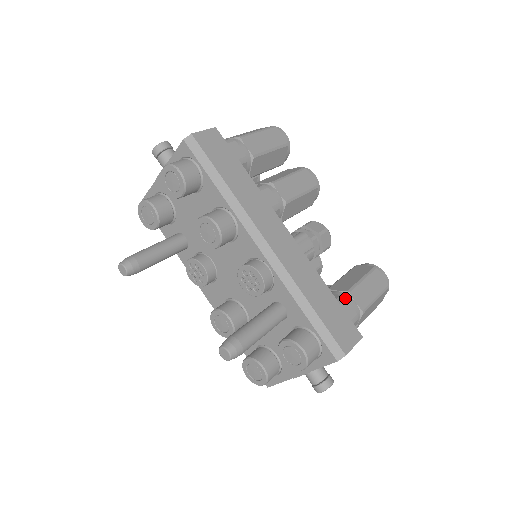
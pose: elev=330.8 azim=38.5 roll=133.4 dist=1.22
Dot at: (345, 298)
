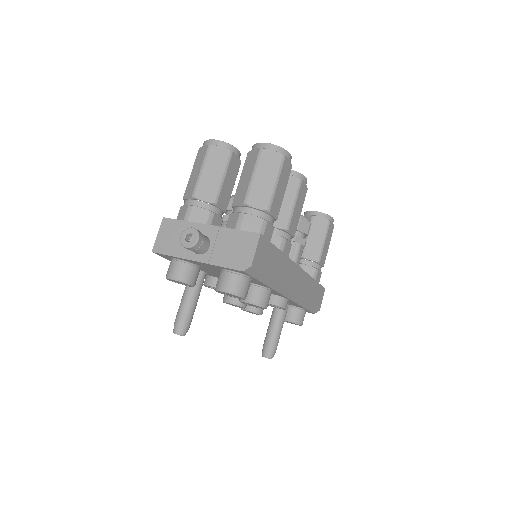
Dot at: (318, 270)
